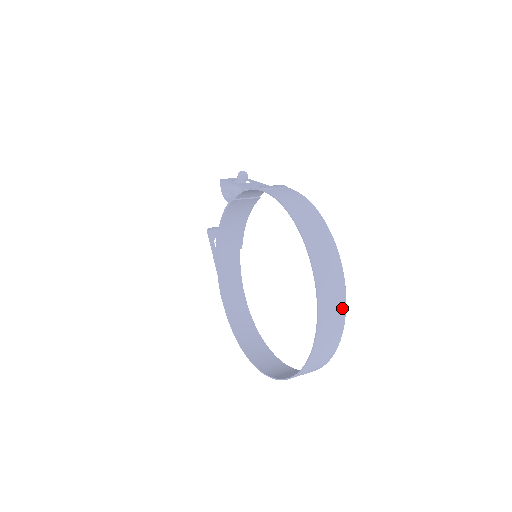
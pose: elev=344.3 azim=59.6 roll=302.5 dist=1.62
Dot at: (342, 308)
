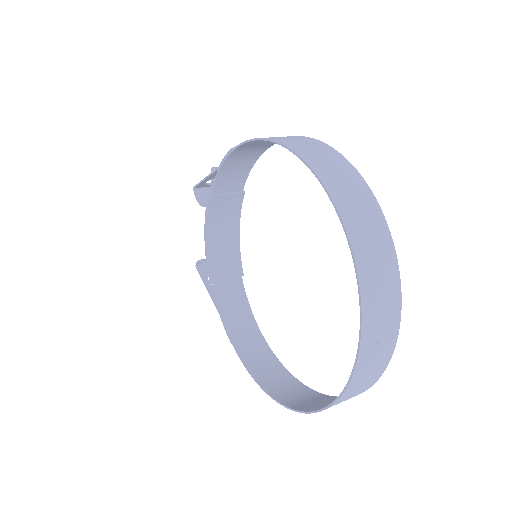
Dot at: (384, 233)
